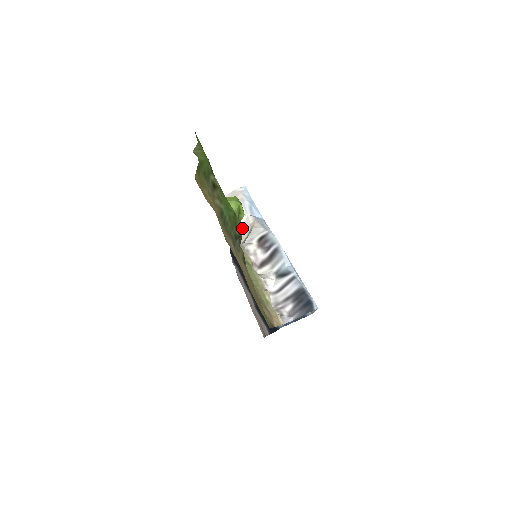
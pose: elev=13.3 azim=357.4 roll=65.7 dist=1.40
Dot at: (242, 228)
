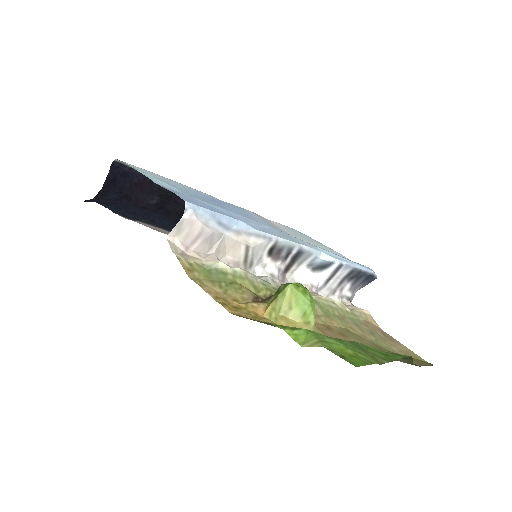
Dot at: (225, 249)
